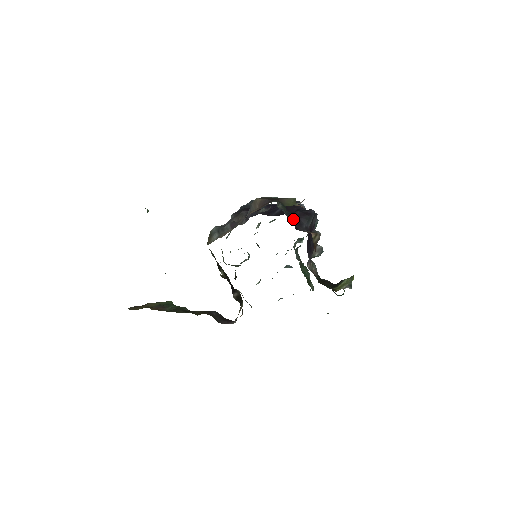
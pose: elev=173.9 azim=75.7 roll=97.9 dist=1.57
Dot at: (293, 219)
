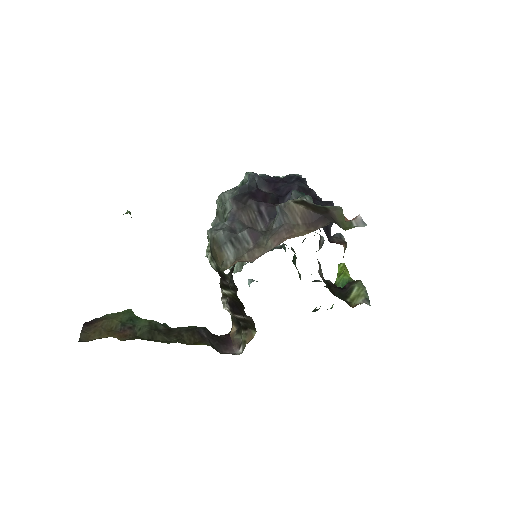
Dot at: occluded
